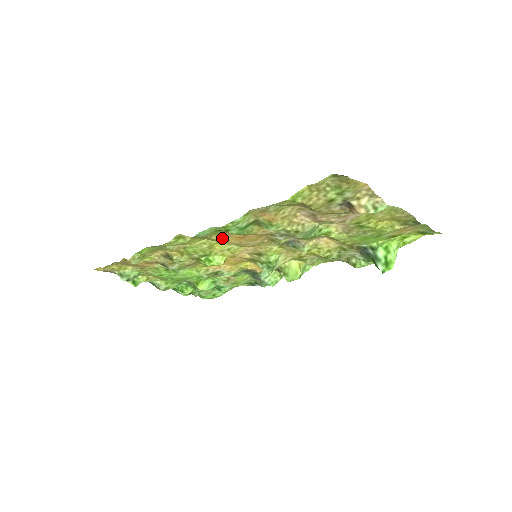
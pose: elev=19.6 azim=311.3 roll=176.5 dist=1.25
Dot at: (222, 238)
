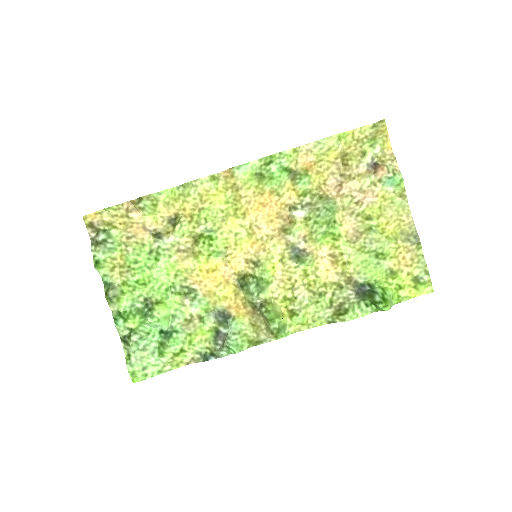
Dot at: (247, 199)
